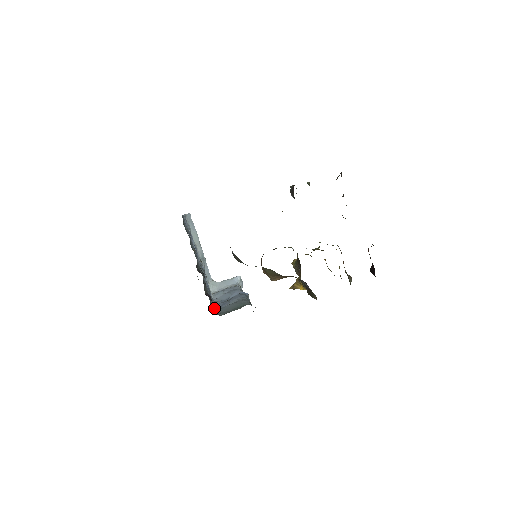
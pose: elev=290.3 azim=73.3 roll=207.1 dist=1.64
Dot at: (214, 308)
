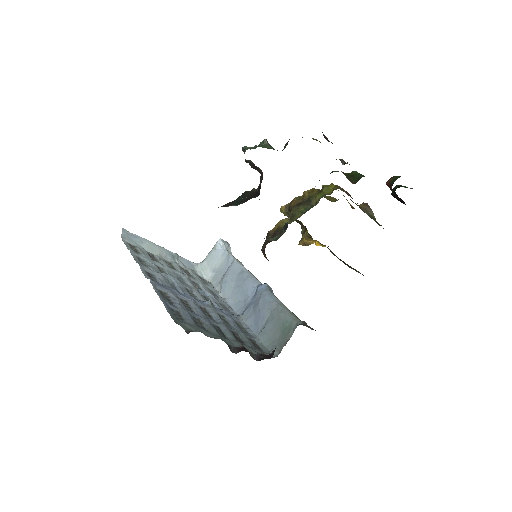
Dot at: (252, 334)
